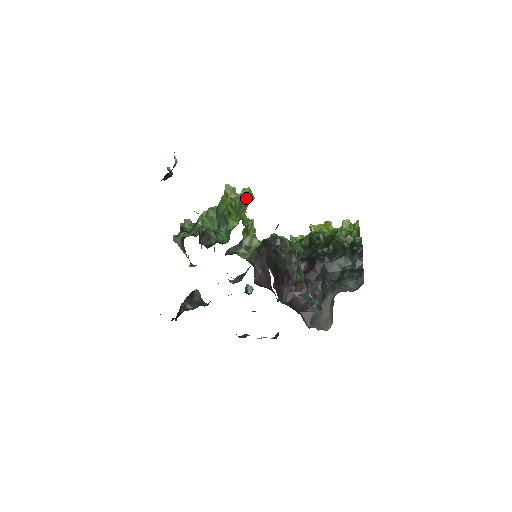
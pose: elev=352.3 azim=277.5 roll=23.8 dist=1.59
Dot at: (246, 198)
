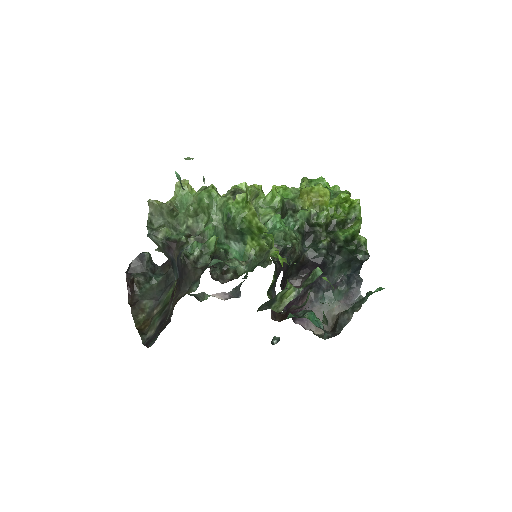
Dot at: (275, 211)
